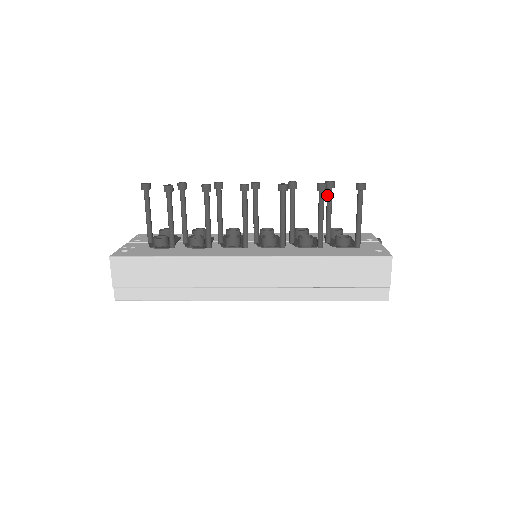
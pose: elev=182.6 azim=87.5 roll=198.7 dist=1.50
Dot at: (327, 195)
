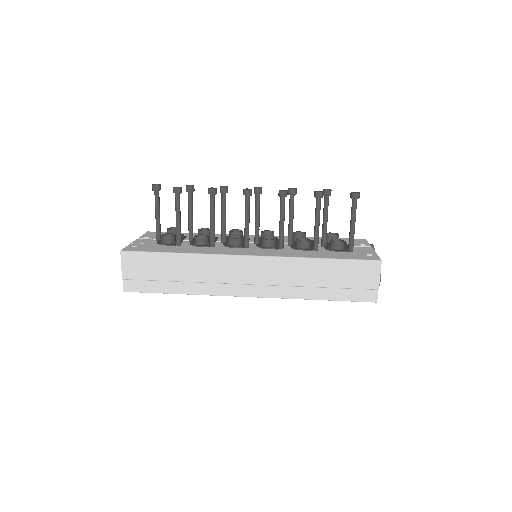
Dot at: (324, 202)
